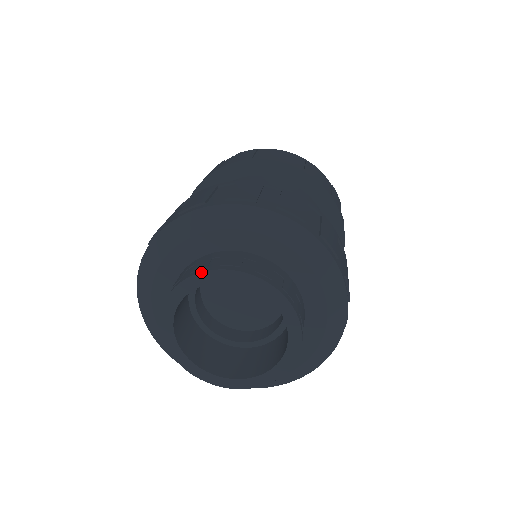
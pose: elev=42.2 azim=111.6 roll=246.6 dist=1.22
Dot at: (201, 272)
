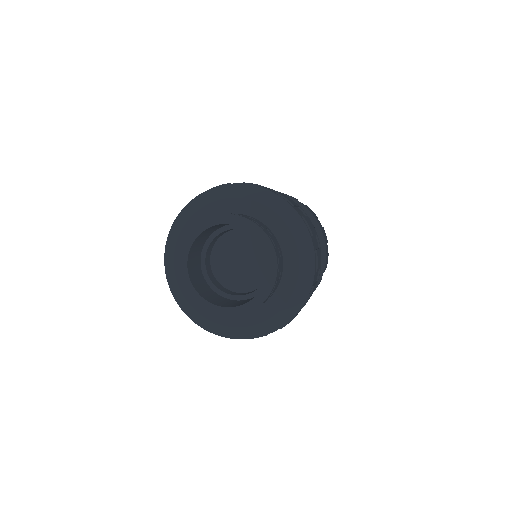
Dot at: (183, 241)
